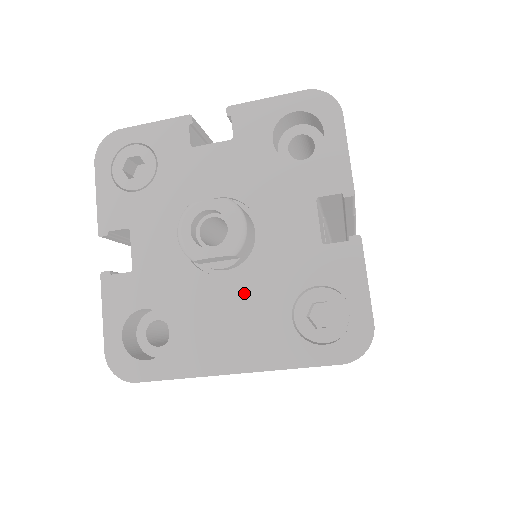
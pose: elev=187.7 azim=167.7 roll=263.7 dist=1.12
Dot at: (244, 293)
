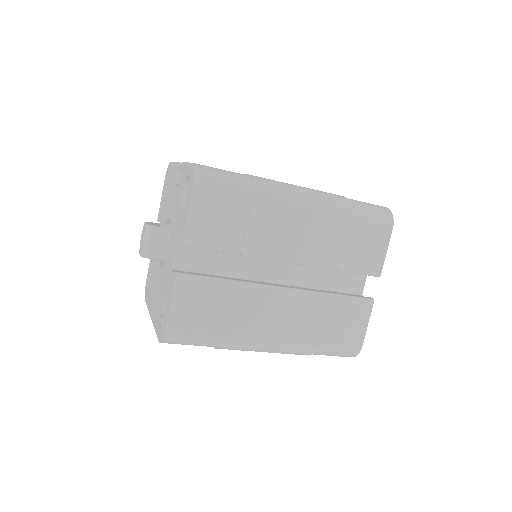
Dot at: (160, 279)
